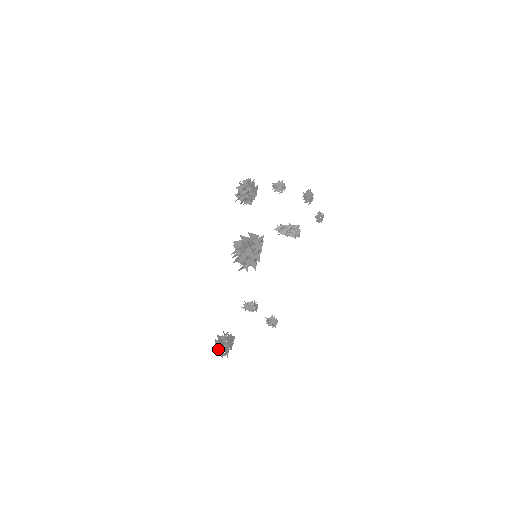
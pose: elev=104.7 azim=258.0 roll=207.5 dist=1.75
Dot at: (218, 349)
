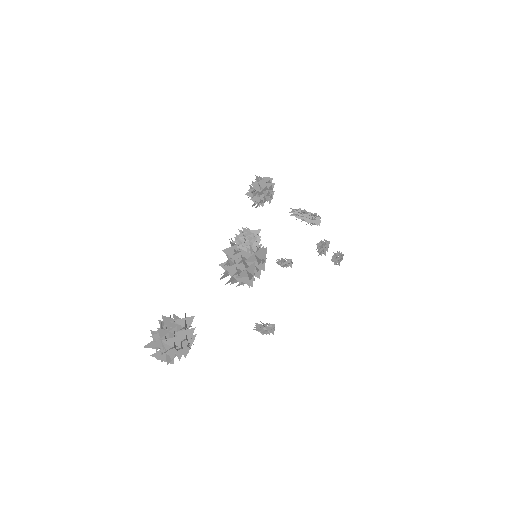
Dot at: (162, 330)
